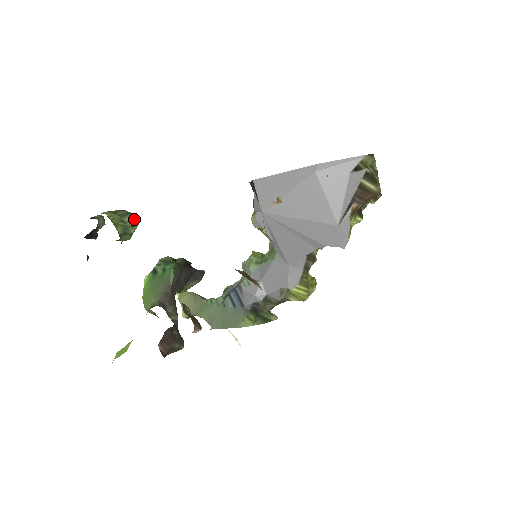
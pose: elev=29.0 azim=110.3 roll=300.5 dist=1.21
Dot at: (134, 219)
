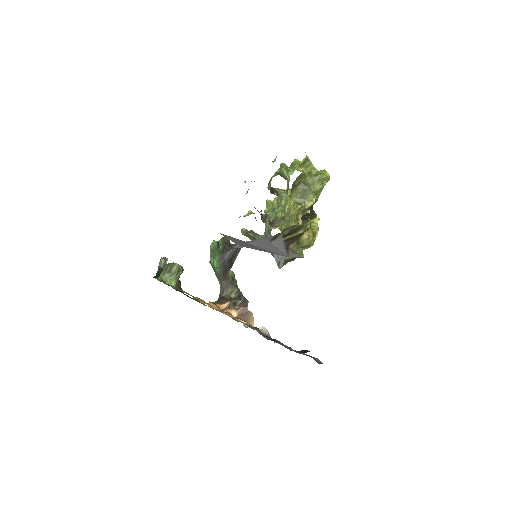
Dot at: (176, 268)
